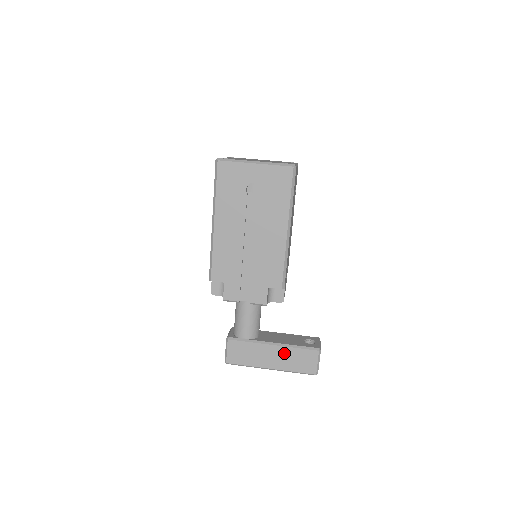
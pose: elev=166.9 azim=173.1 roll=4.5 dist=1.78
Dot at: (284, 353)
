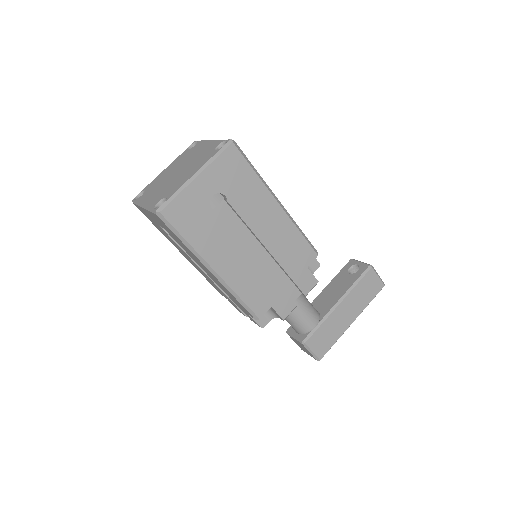
Dot at: (352, 300)
